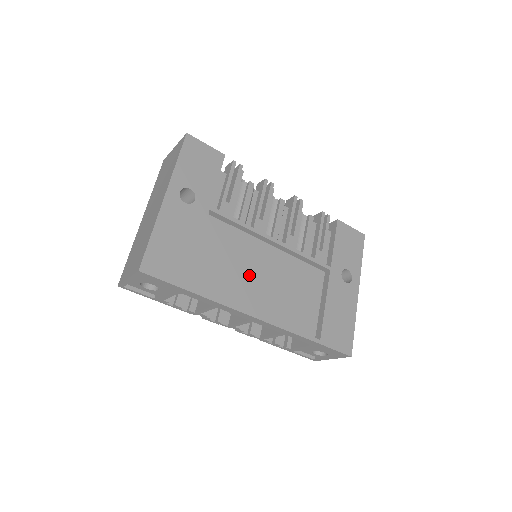
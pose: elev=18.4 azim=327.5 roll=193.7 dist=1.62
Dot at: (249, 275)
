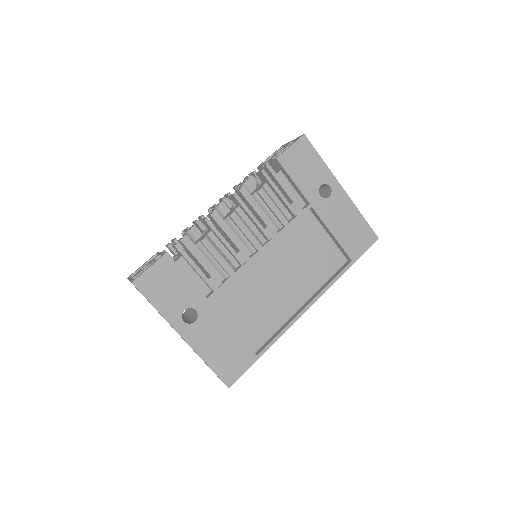
Dot at: (273, 290)
